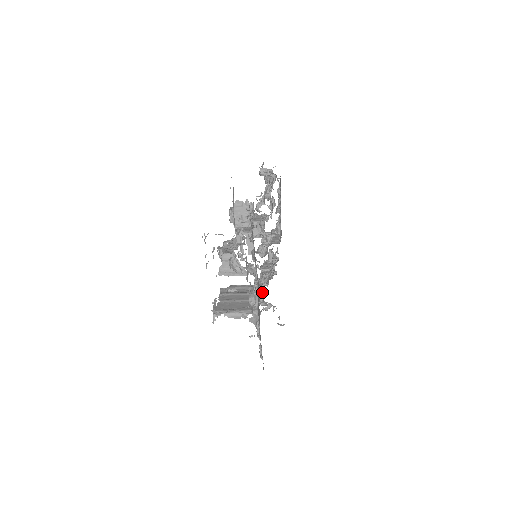
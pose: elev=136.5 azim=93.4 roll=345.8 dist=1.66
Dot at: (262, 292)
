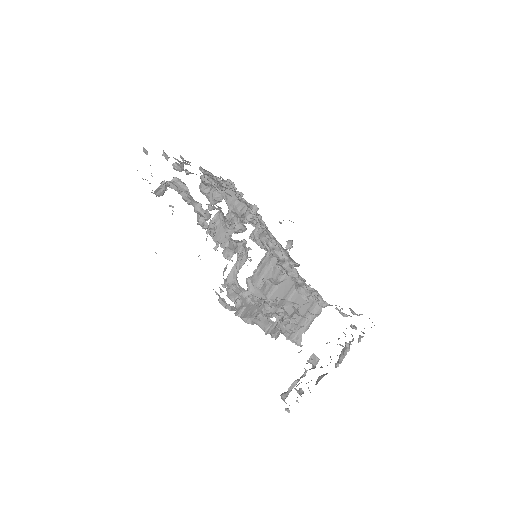
Dot at: occluded
